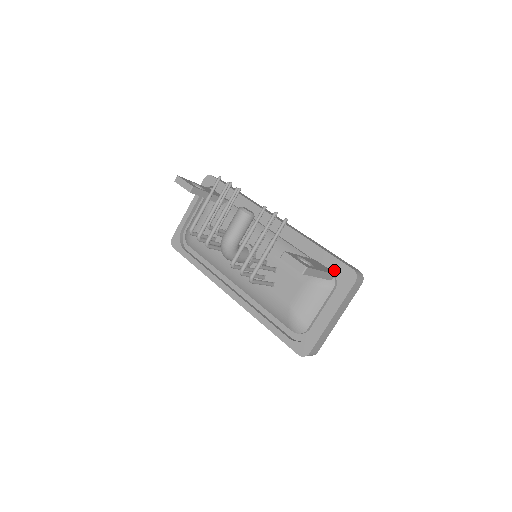
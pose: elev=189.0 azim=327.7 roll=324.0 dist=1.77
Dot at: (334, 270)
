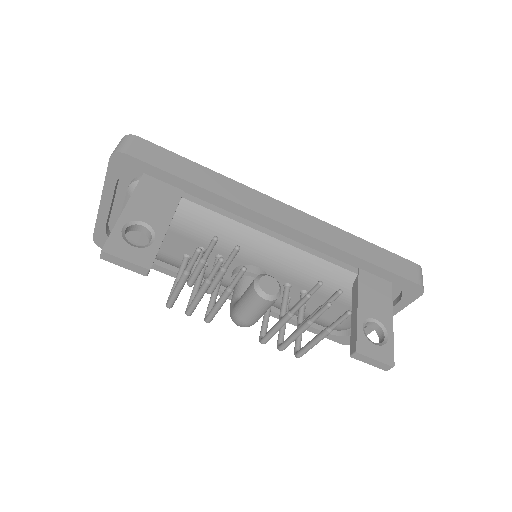
Dot at: occluded
